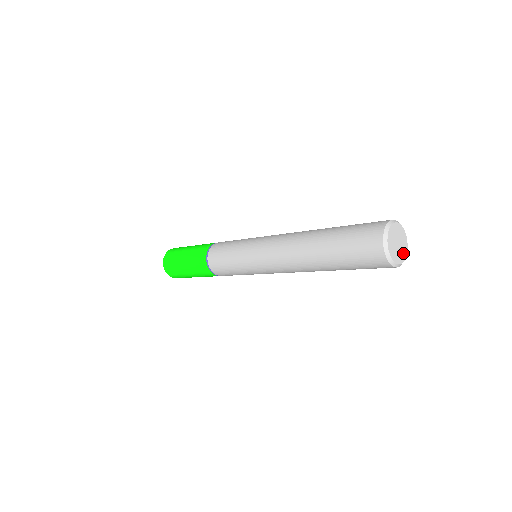
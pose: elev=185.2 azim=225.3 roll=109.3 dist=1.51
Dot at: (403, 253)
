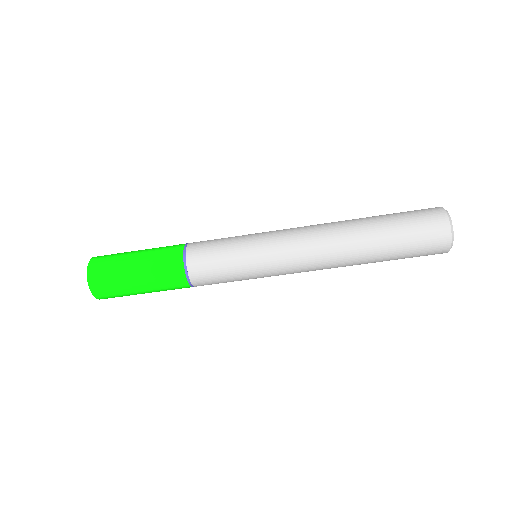
Dot at: occluded
